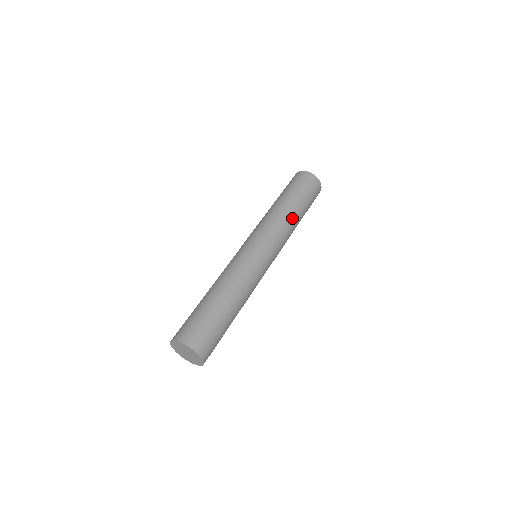
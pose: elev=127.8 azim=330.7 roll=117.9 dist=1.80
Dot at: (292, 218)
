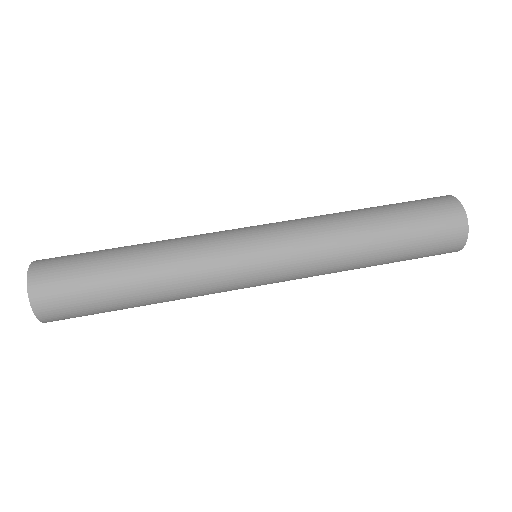
Dot at: (353, 231)
